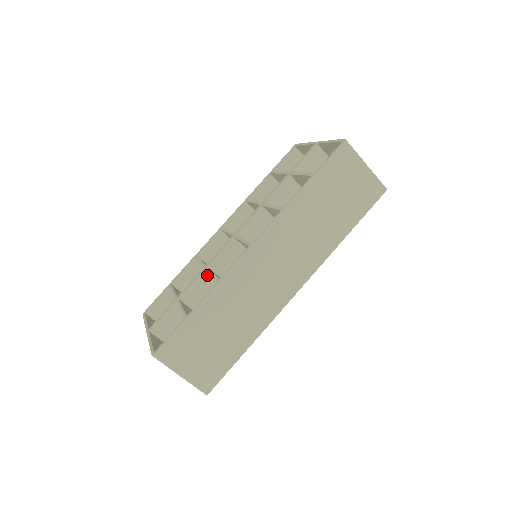
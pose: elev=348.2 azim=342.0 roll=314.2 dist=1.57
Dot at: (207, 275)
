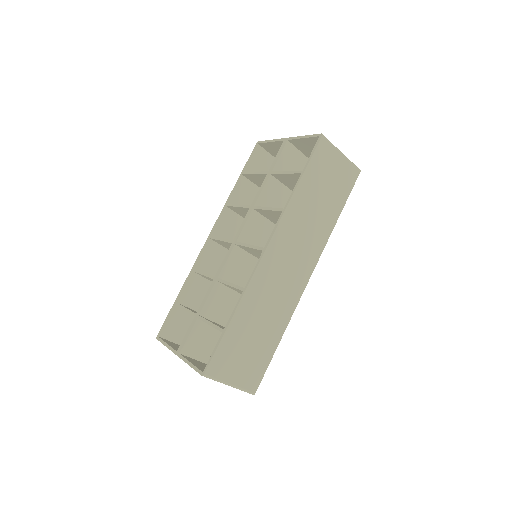
Dot at: (219, 286)
